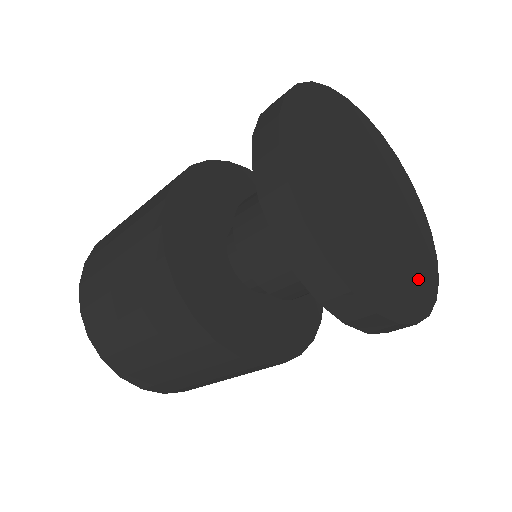
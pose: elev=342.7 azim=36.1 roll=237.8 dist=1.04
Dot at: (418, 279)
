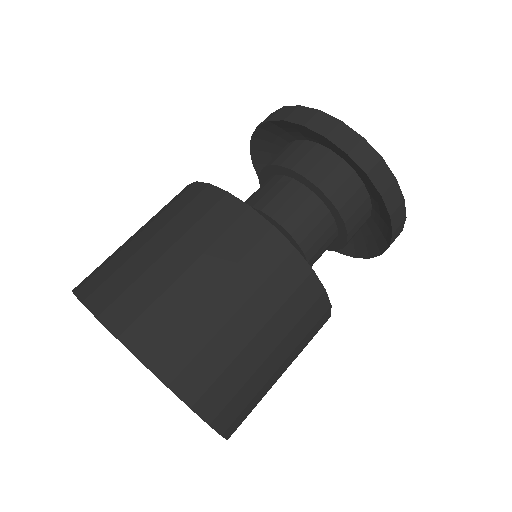
Dot at: occluded
